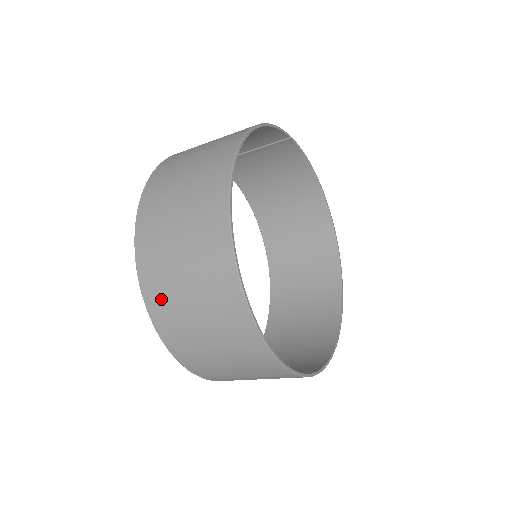
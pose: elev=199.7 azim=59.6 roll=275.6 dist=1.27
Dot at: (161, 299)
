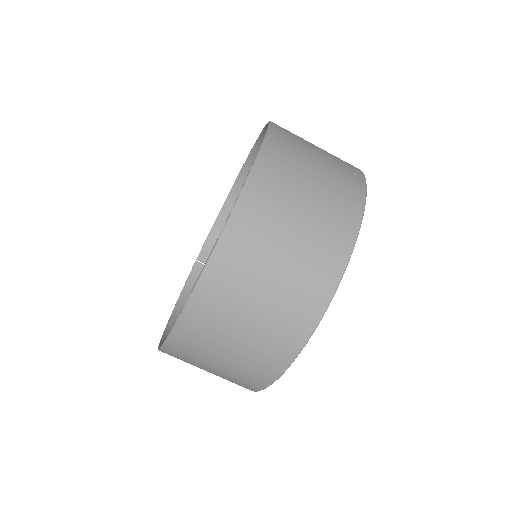
Dot at: occluded
